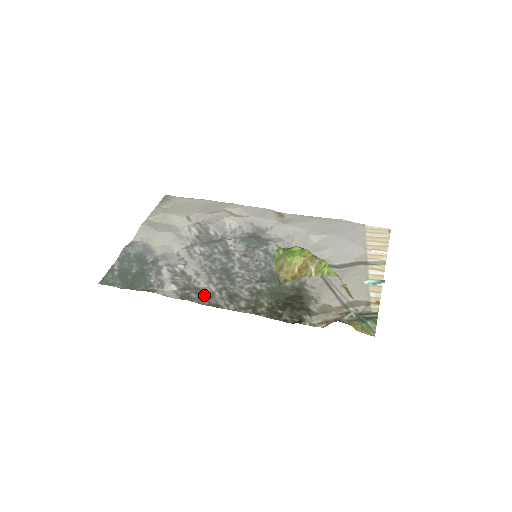
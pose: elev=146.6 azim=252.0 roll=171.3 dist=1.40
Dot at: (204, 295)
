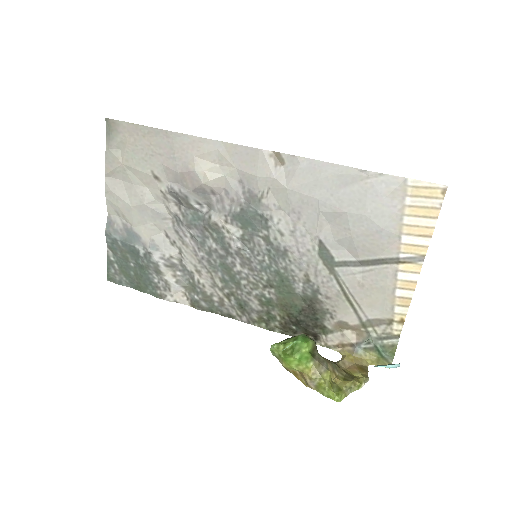
Dot at: (213, 303)
